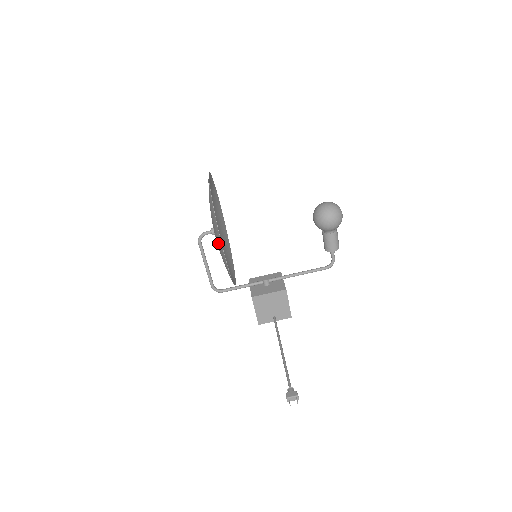
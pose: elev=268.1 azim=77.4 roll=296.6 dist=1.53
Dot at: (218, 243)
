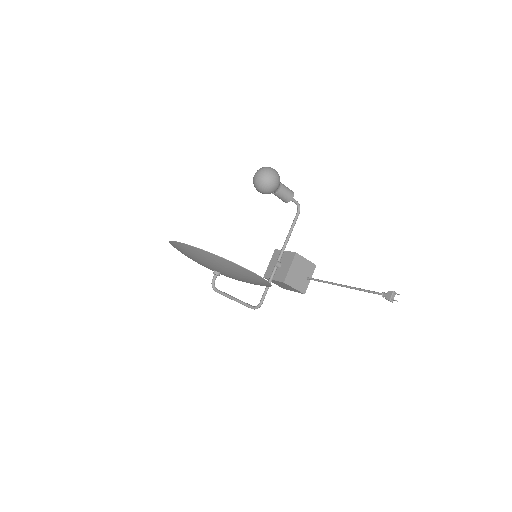
Dot at: (237, 272)
